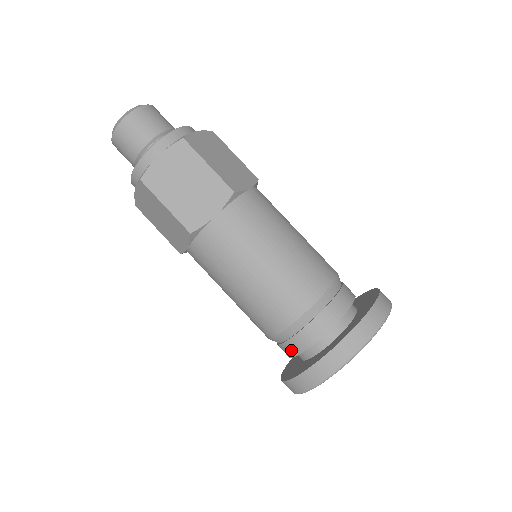
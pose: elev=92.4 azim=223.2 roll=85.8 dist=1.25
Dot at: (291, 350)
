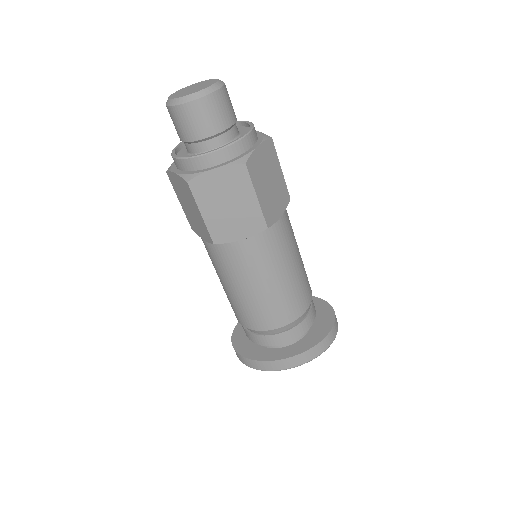
Dot at: (251, 337)
